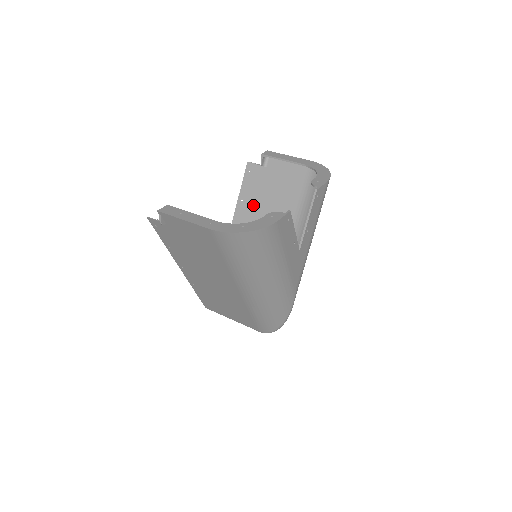
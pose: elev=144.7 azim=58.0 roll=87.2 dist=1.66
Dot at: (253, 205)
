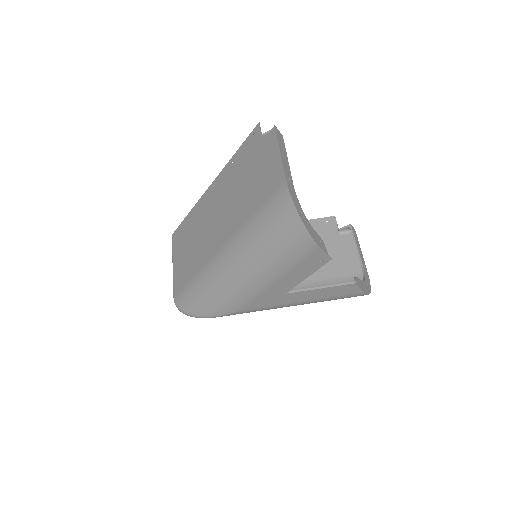
Dot at: occluded
